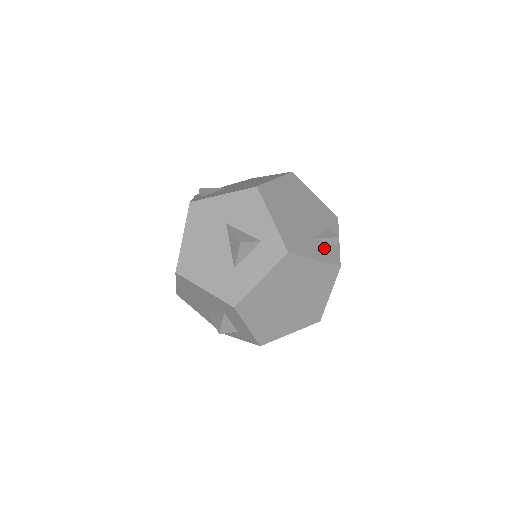
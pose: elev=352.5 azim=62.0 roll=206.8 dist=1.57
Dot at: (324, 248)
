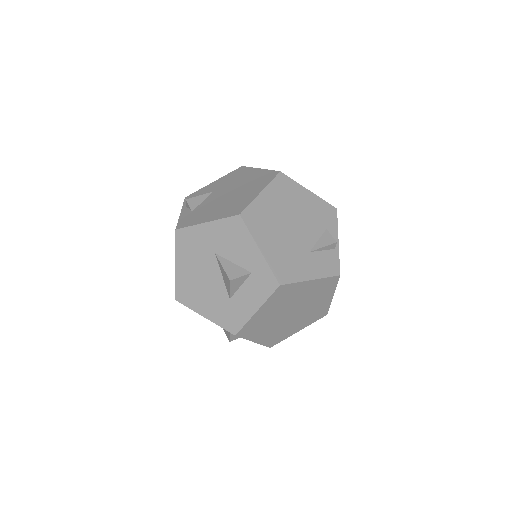
Dot at: (321, 259)
